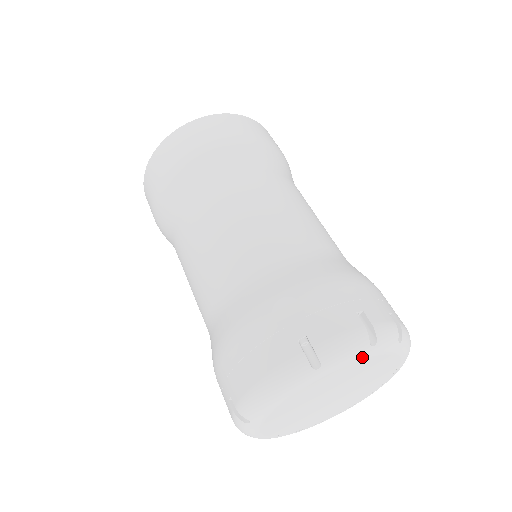
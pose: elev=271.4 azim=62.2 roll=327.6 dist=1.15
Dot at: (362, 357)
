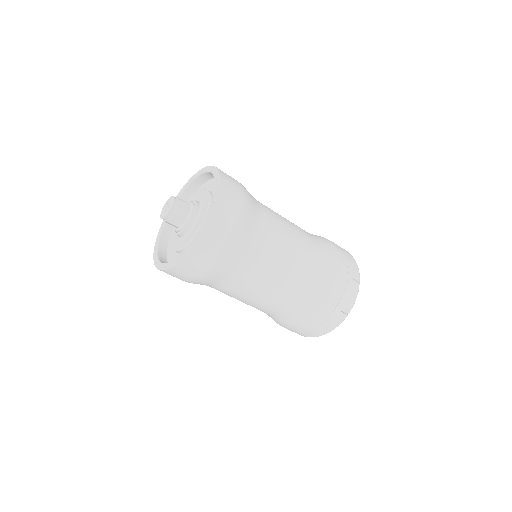
Dot at: occluded
